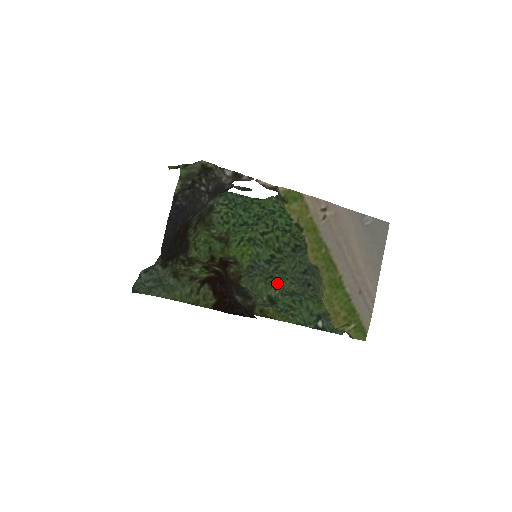
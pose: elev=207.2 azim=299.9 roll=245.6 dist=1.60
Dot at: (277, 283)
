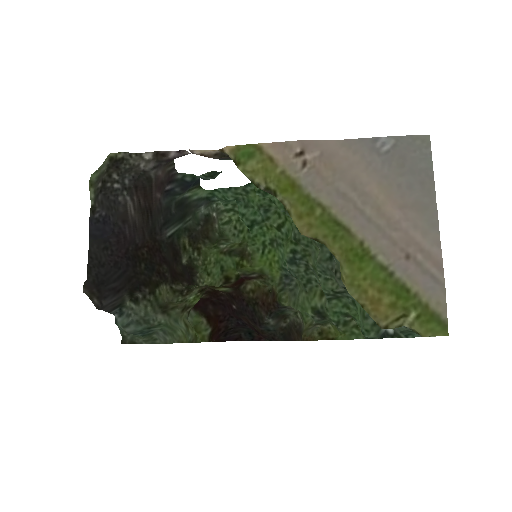
Dot at: (320, 287)
